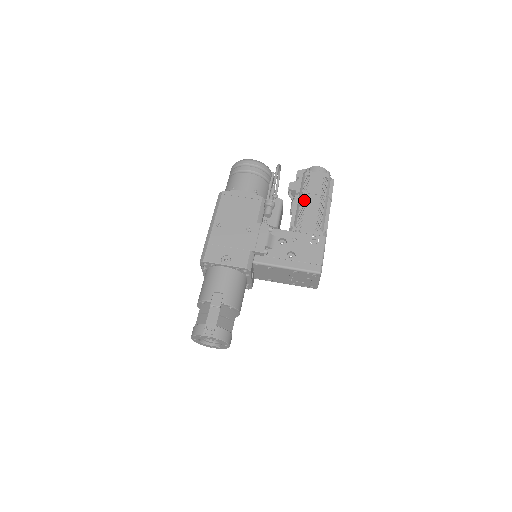
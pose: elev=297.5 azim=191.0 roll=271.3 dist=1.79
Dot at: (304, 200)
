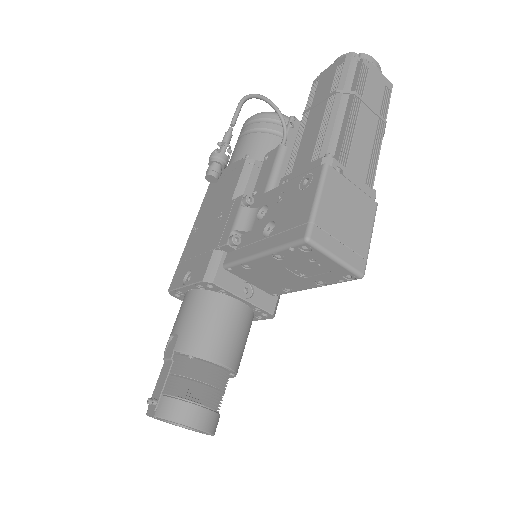
Dot at: occluded
